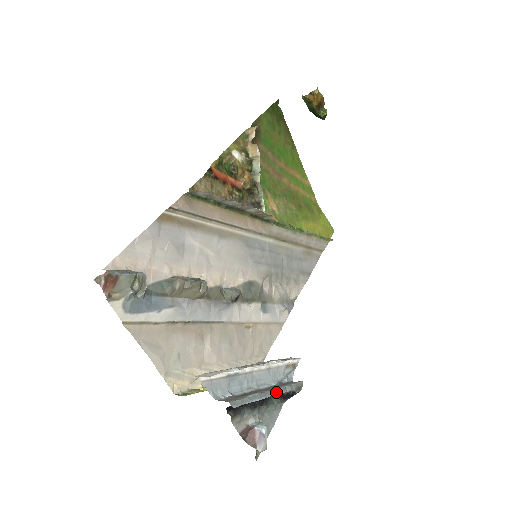
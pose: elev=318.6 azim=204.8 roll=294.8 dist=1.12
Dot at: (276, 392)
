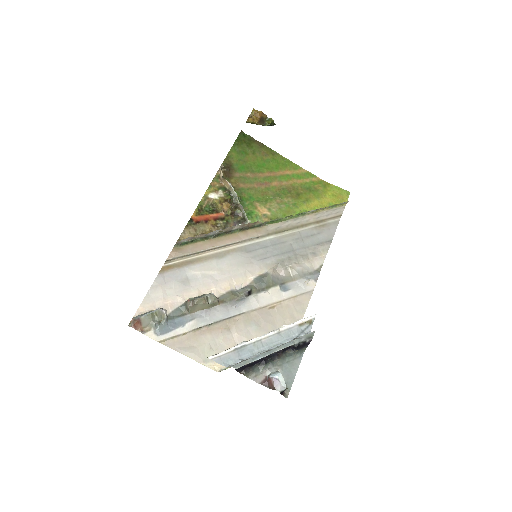
Dot at: (281, 347)
